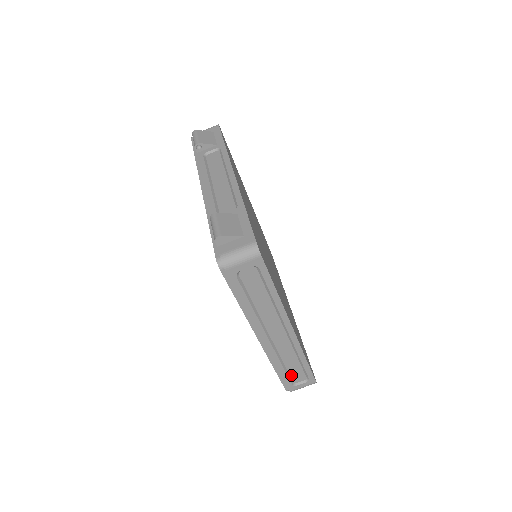
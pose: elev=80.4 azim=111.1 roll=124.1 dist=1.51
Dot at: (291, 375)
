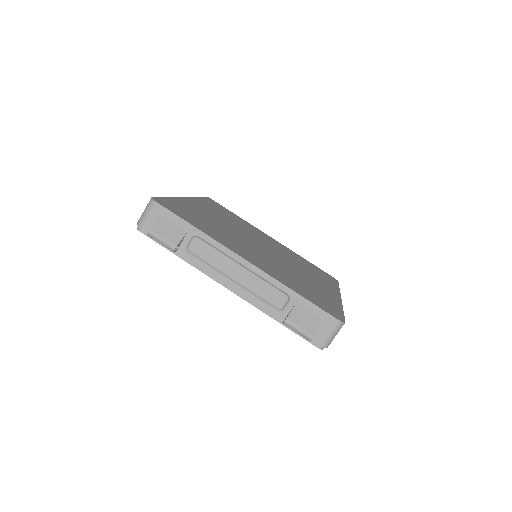
Dot at: occluded
